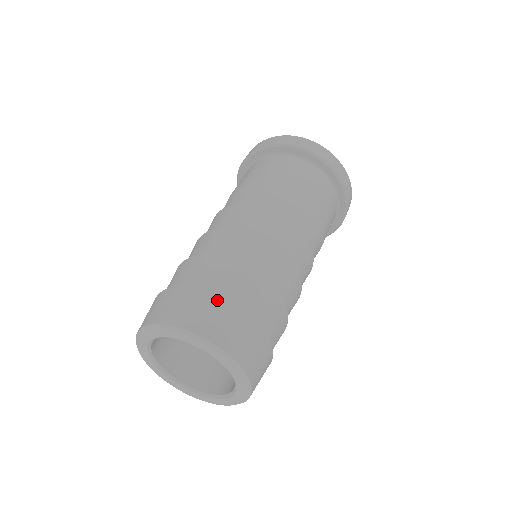
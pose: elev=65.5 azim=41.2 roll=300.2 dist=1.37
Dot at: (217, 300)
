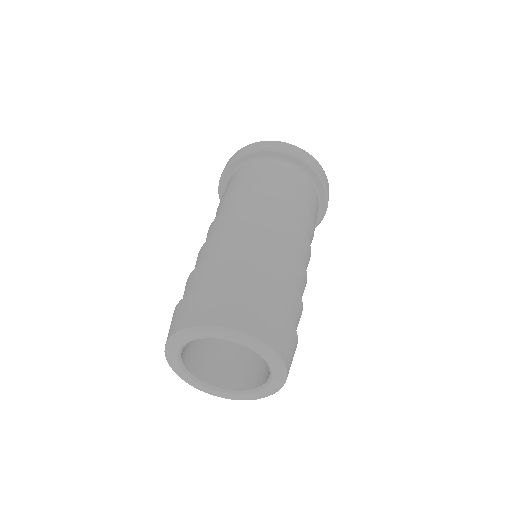
Dot at: (273, 309)
